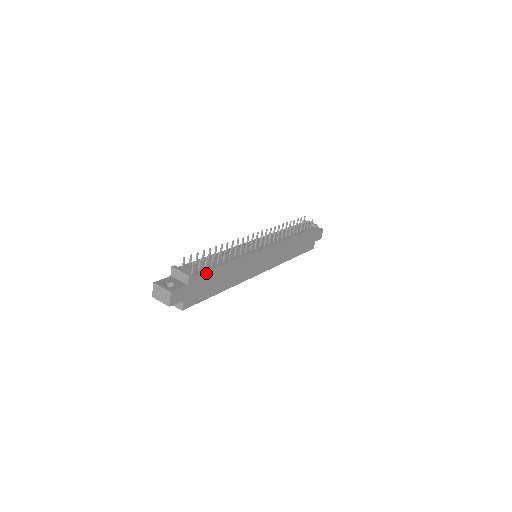
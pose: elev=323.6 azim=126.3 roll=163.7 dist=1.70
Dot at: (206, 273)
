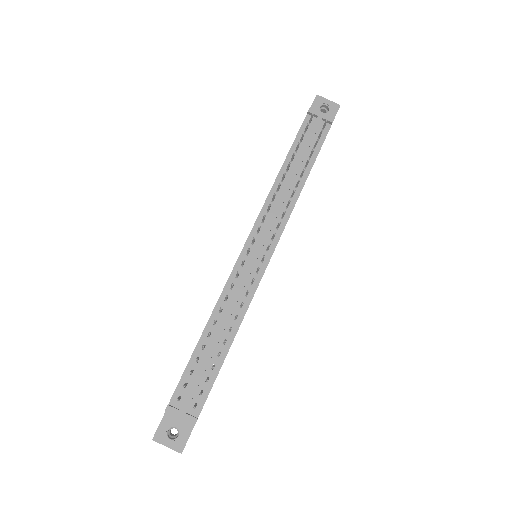
Dot at: (211, 388)
